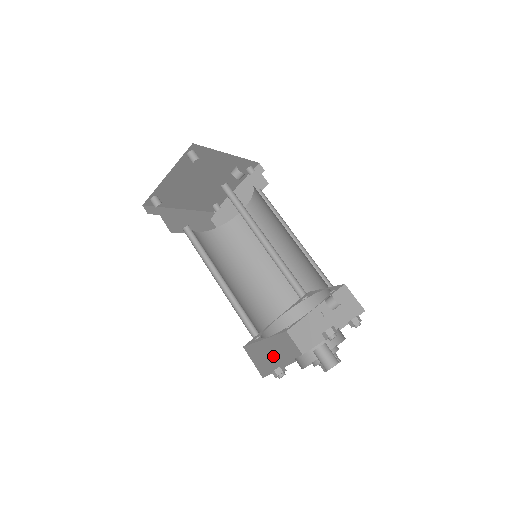
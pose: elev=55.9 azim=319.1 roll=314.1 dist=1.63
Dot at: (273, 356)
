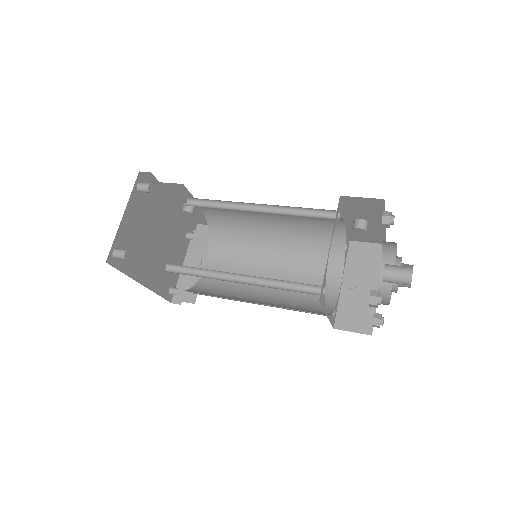
Dot at: occluded
